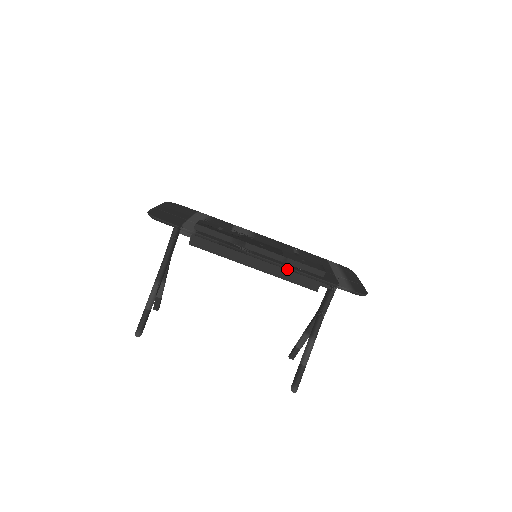
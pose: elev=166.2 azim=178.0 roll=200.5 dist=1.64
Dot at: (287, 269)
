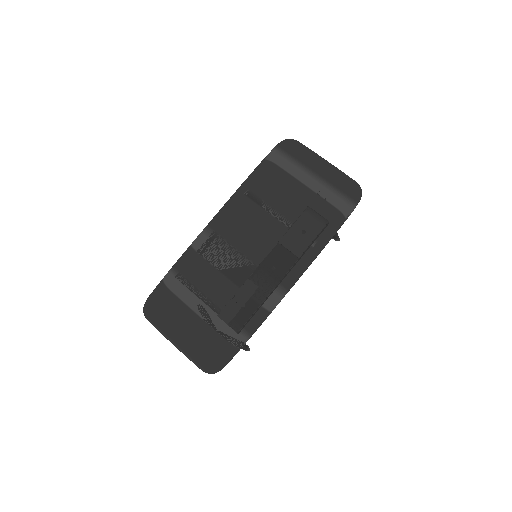
Dot at: (312, 260)
